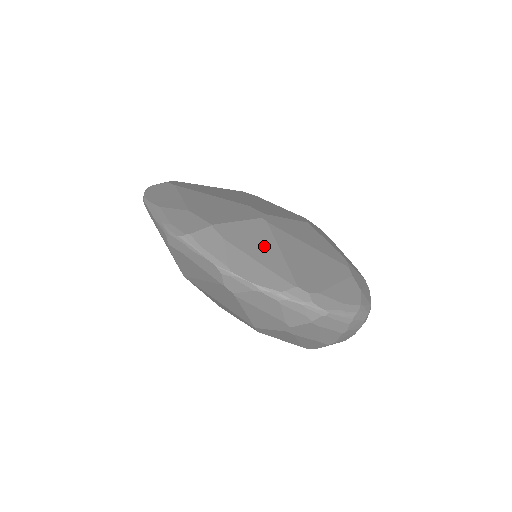
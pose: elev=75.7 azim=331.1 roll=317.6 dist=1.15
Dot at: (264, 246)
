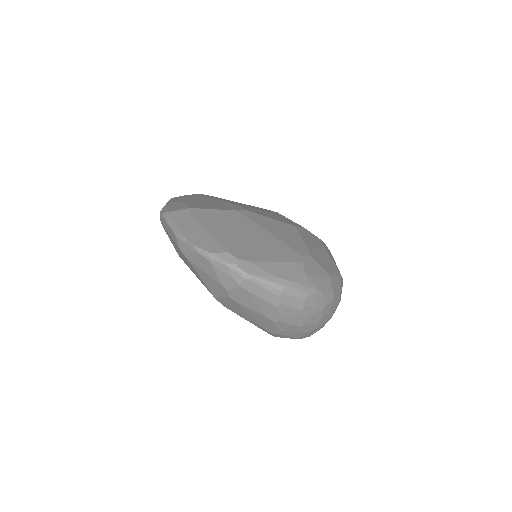
Dot at: (223, 226)
